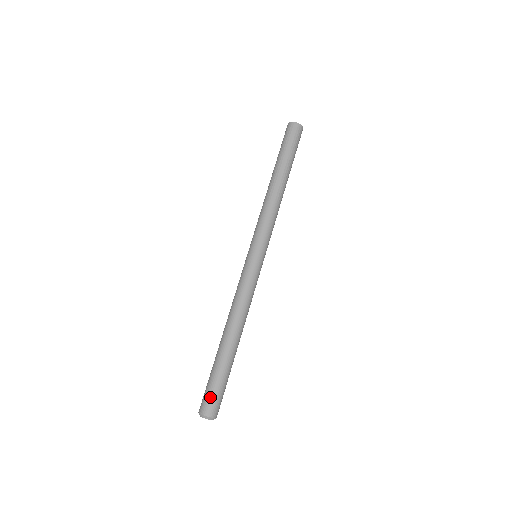
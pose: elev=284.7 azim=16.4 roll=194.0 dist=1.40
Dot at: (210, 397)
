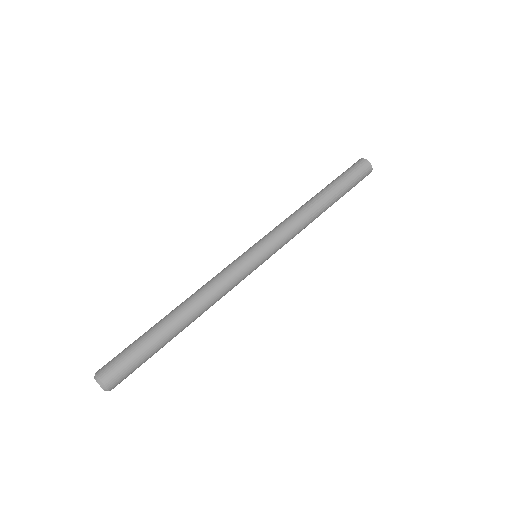
Dot at: (124, 370)
